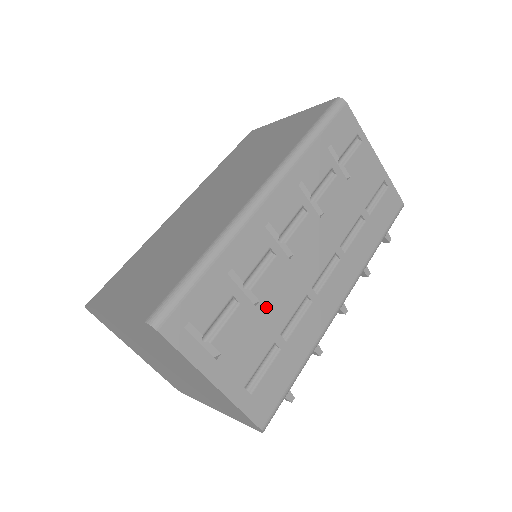
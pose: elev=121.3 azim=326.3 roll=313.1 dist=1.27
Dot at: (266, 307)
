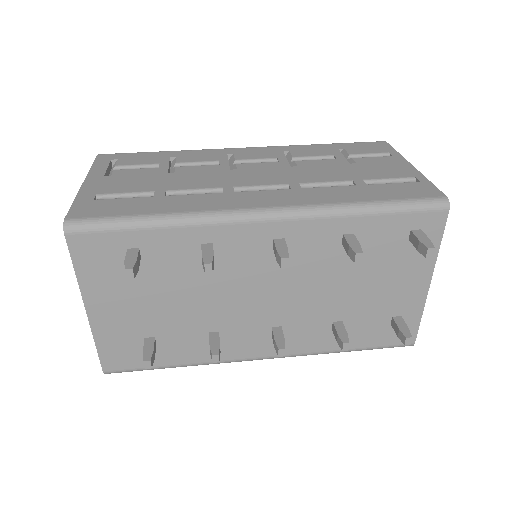
Dot at: (176, 177)
